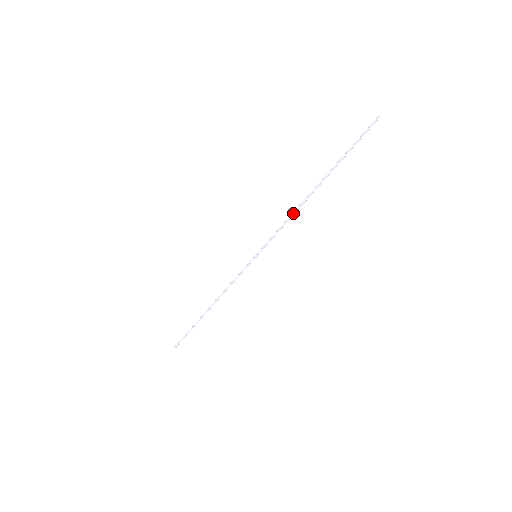
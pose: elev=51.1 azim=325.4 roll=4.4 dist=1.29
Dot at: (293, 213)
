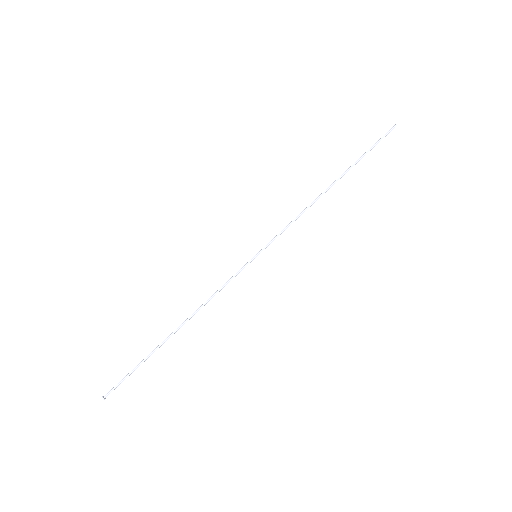
Dot at: (307, 207)
